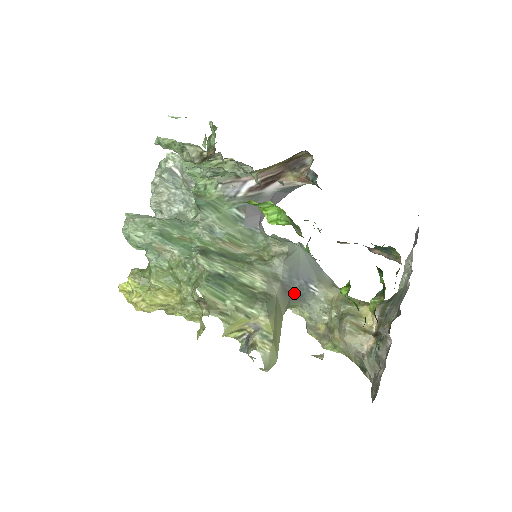
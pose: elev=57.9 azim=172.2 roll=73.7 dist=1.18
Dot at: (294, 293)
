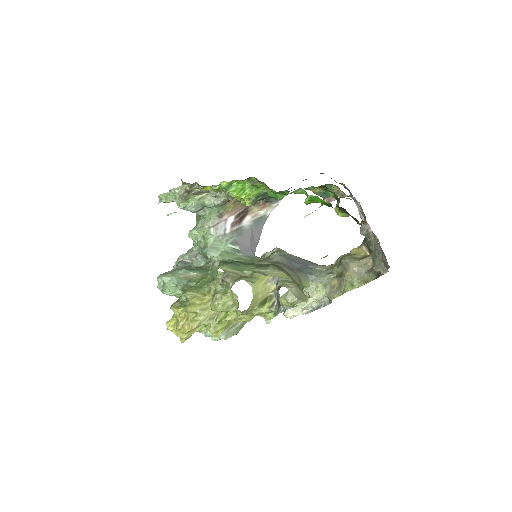
Dot at: (299, 271)
